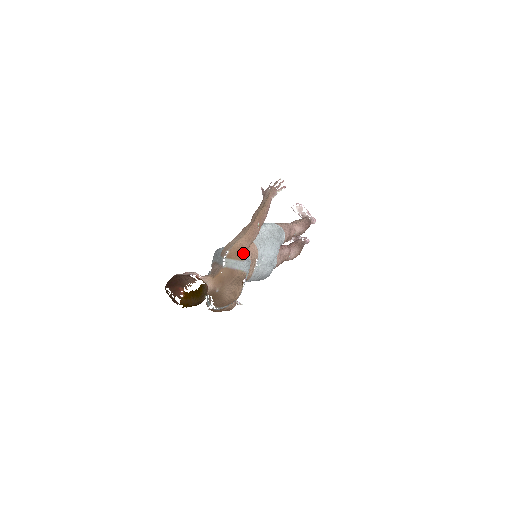
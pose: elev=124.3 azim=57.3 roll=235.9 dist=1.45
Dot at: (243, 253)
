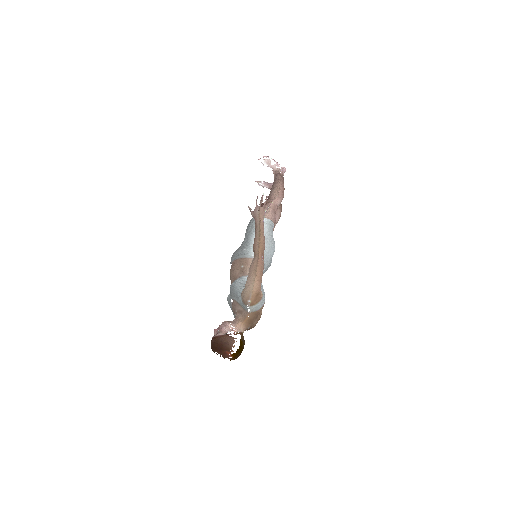
Dot at: (260, 293)
